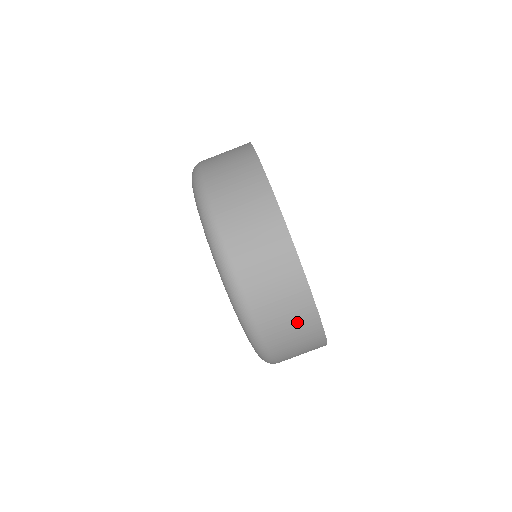
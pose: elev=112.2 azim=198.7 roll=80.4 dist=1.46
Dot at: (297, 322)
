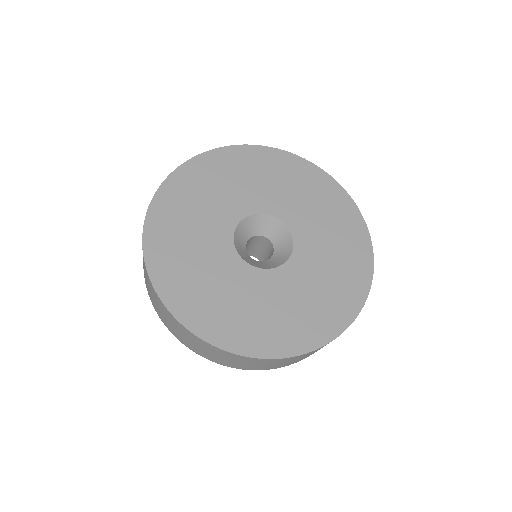
Dot at: occluded
